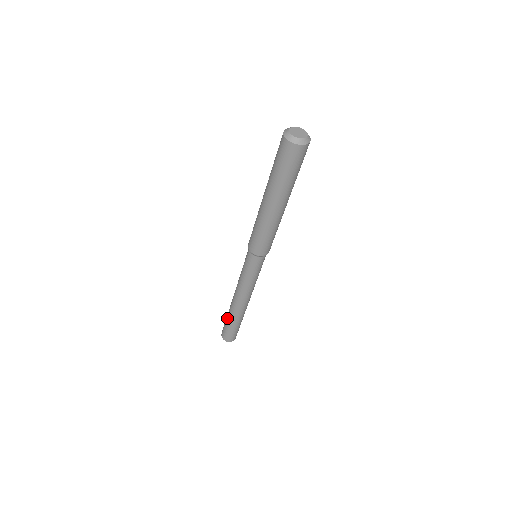
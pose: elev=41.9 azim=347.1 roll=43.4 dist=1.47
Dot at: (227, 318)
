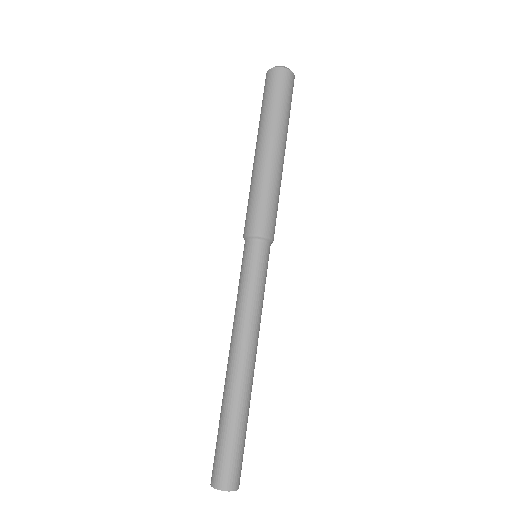
Dot at: (223, 420)
